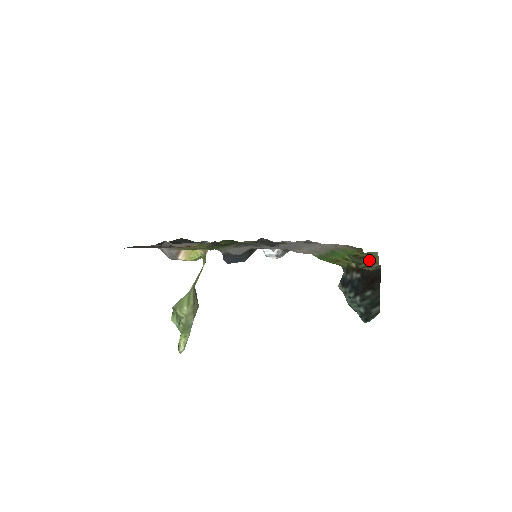
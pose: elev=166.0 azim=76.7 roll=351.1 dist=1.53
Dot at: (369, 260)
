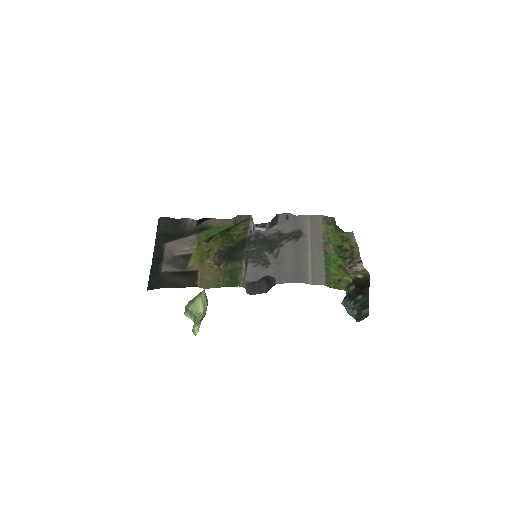
Dot at: (352, 253)
